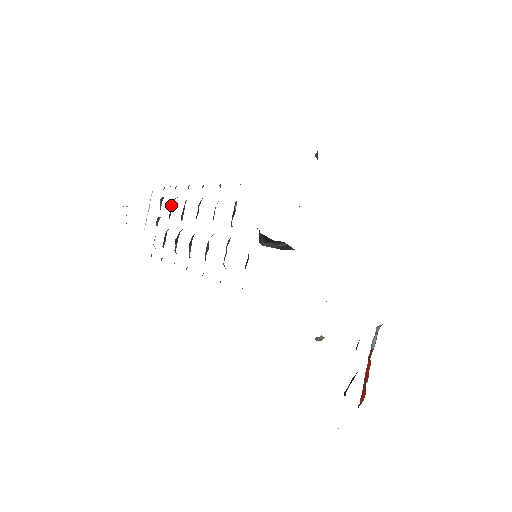
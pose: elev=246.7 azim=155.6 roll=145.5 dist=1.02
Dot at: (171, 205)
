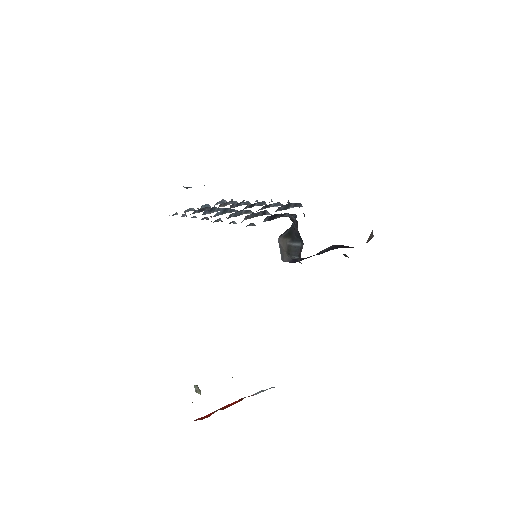
Dot at: (230, 202)
